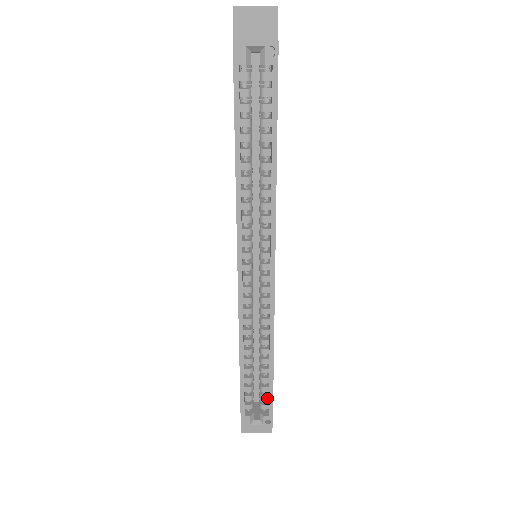
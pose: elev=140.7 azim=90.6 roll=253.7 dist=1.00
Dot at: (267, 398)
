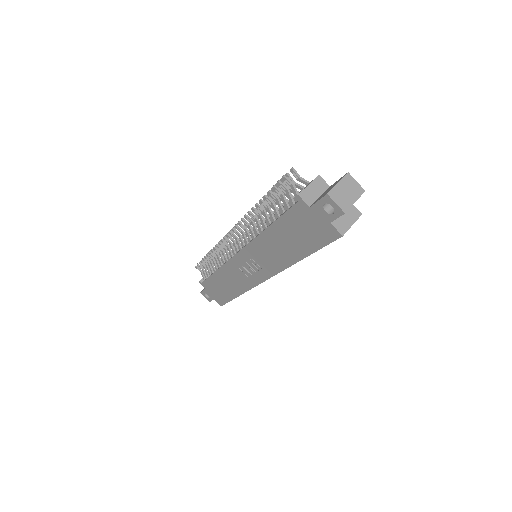
Dot at: occluded
